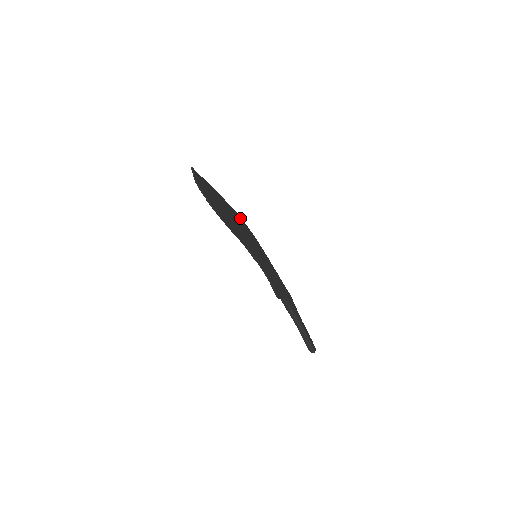
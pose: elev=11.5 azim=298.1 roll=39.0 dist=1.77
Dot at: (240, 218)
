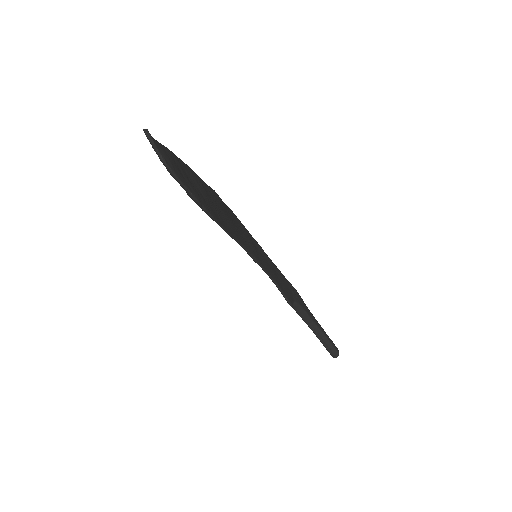
Dot at: occluded
